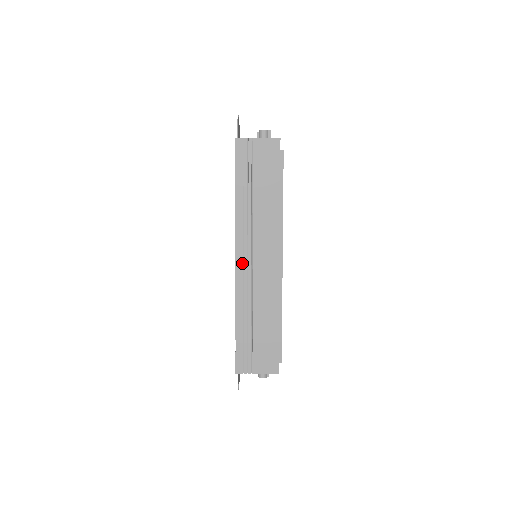
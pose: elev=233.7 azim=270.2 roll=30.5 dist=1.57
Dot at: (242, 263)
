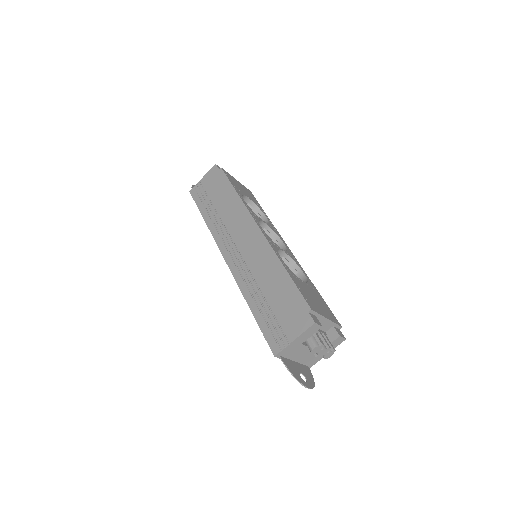
Dot at: (231, 258)
